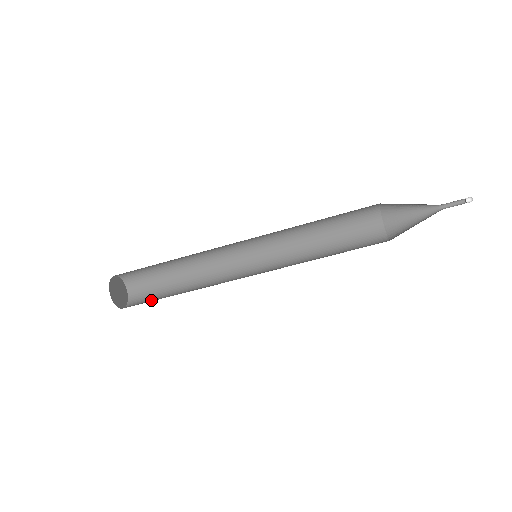
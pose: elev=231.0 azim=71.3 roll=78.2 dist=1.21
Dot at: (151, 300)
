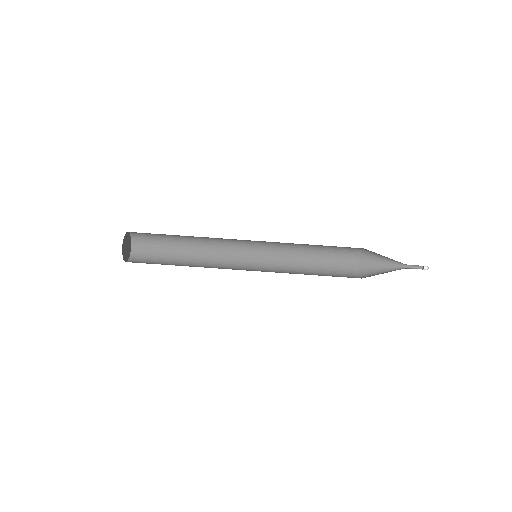
Dot at: occluded
